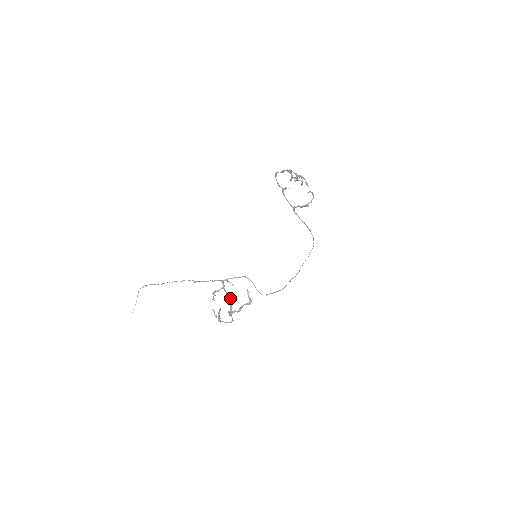
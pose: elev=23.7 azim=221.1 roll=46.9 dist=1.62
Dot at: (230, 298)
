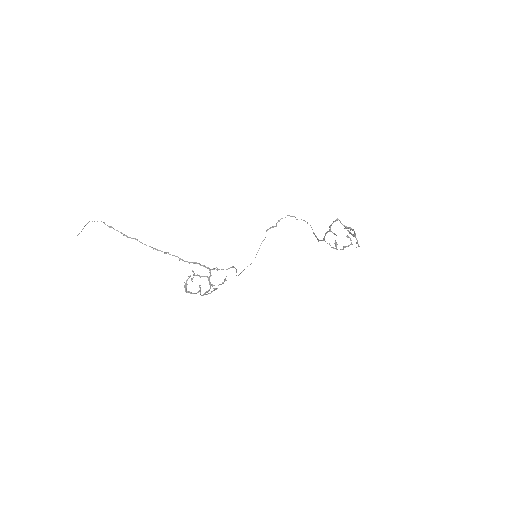
Dot at: occluded
